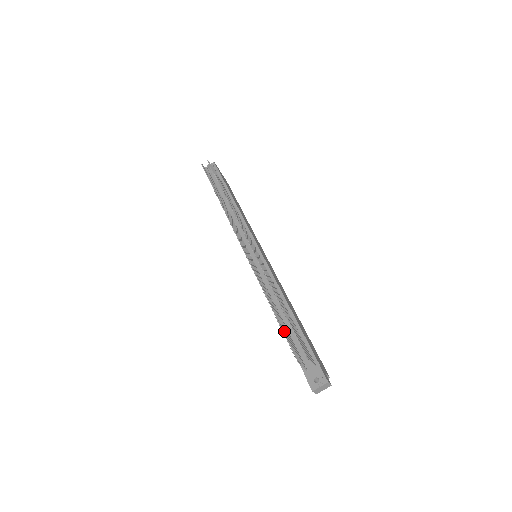
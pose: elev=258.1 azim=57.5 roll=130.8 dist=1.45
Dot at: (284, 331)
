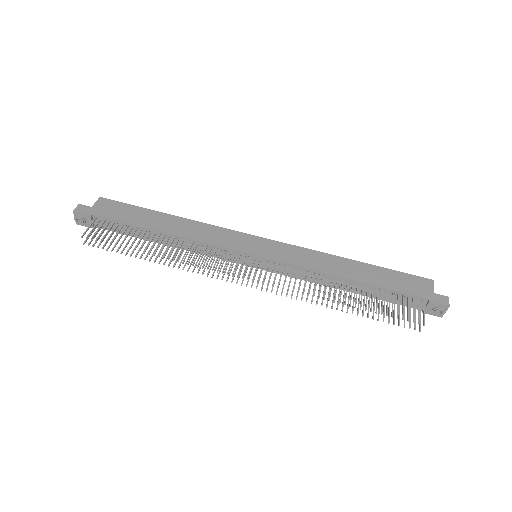
Dot at: occluded
